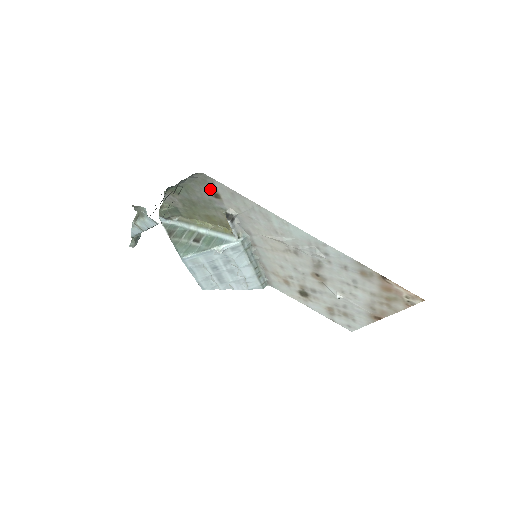
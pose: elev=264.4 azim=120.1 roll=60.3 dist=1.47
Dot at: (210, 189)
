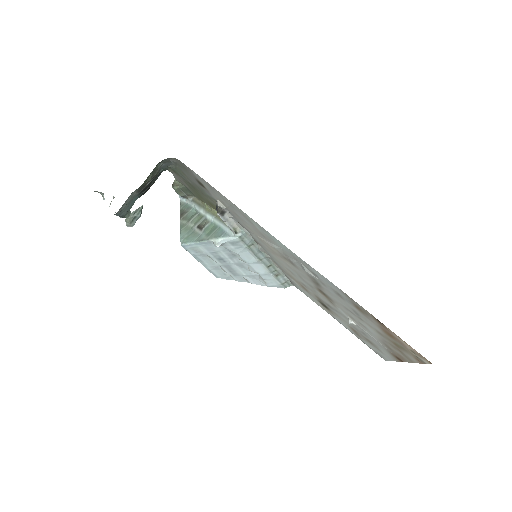
Dot at: (193, 176)
